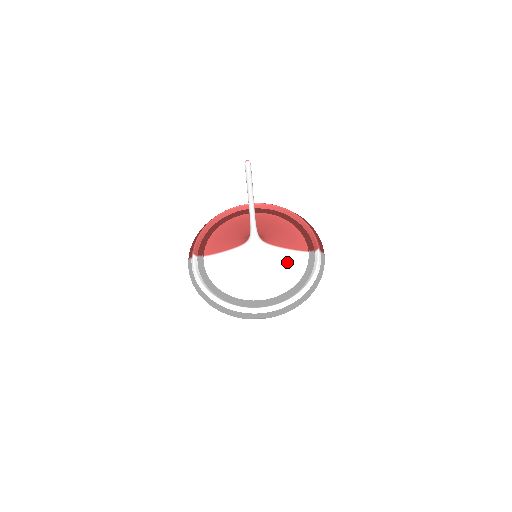
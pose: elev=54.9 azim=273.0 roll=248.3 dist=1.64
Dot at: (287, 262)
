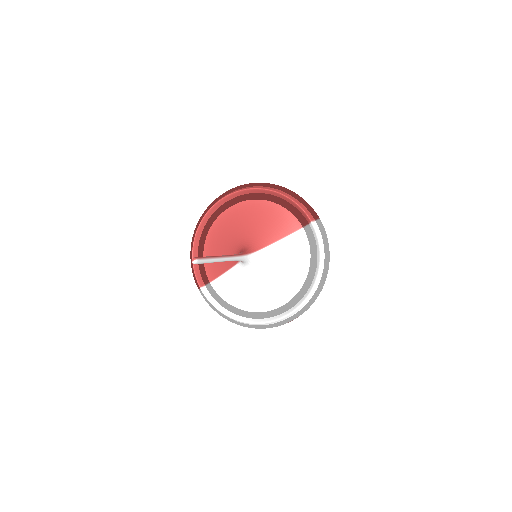
Dot at: (288, 254)
